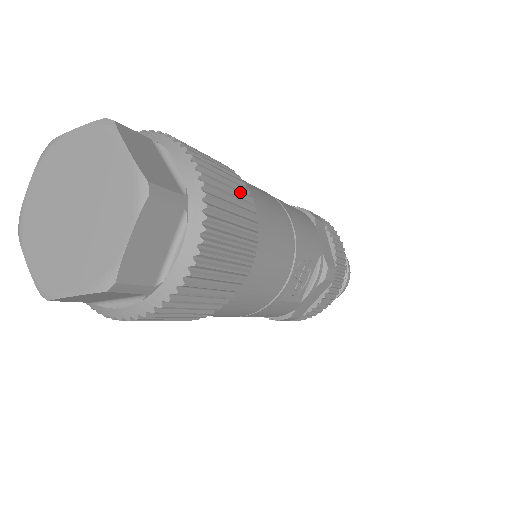
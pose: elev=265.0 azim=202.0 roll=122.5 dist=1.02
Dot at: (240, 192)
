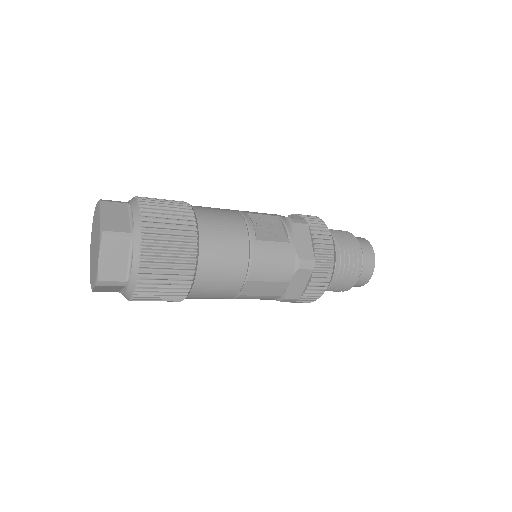
Dot at: occluded
